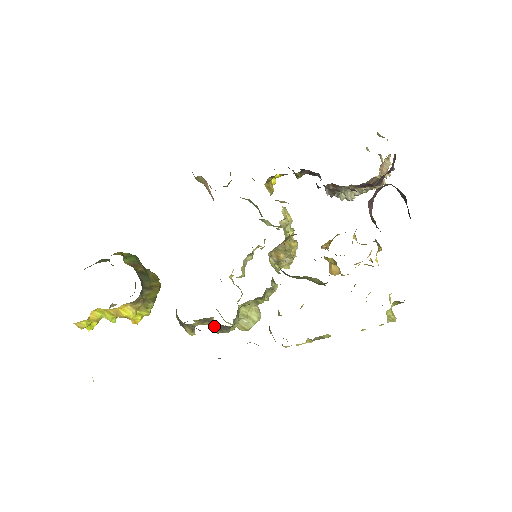
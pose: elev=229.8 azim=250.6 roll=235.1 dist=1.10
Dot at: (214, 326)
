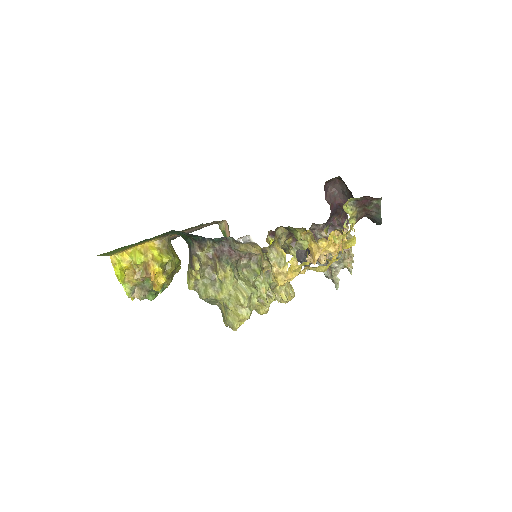
Dot at: (216, 259)
